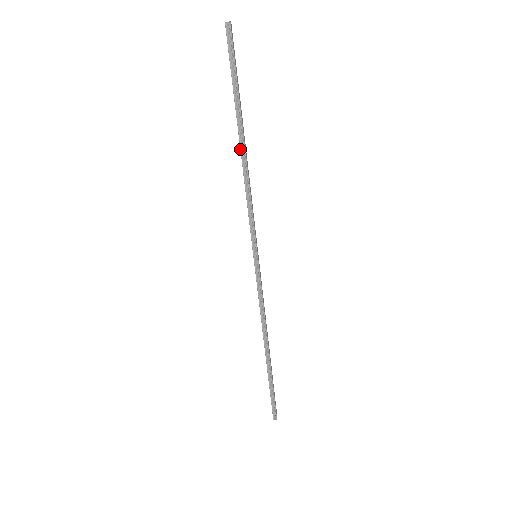
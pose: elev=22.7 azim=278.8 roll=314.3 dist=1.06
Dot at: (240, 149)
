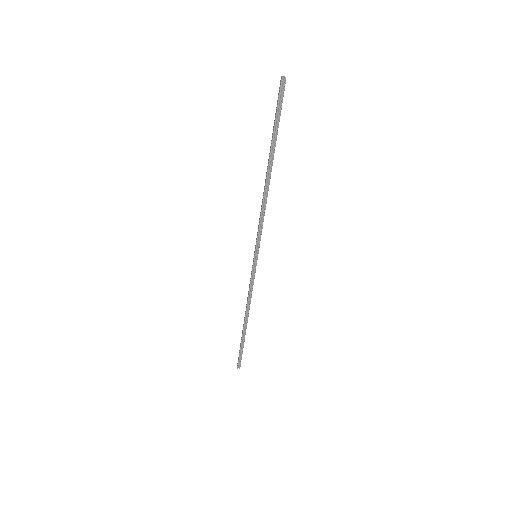
Dot at: (266, 178)
